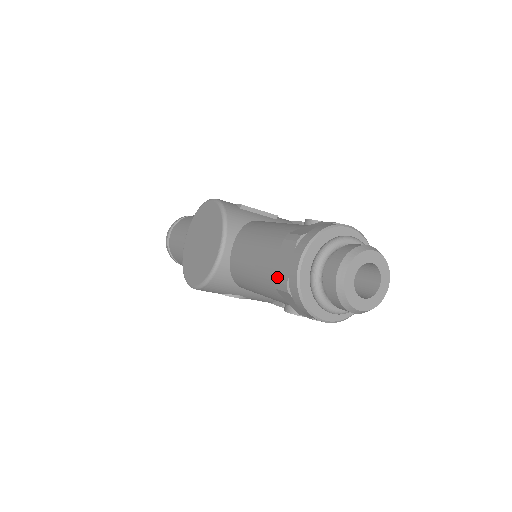
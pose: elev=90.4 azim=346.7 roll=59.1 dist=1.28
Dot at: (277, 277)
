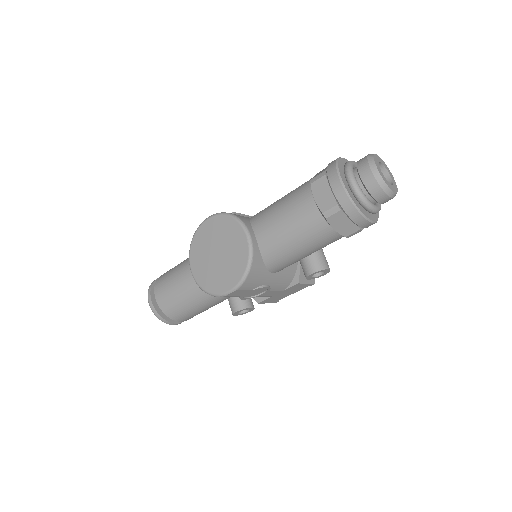
Dot at: (324, 208)
